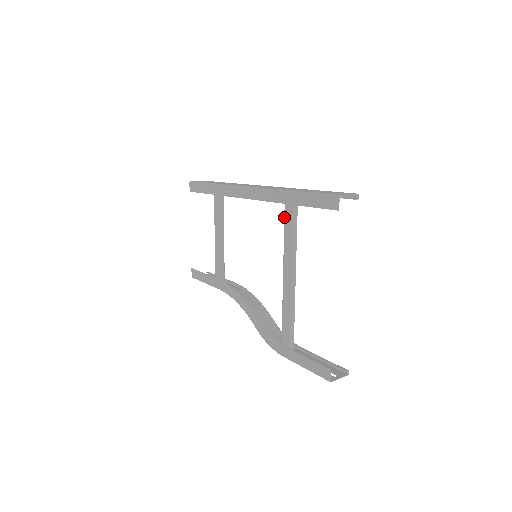
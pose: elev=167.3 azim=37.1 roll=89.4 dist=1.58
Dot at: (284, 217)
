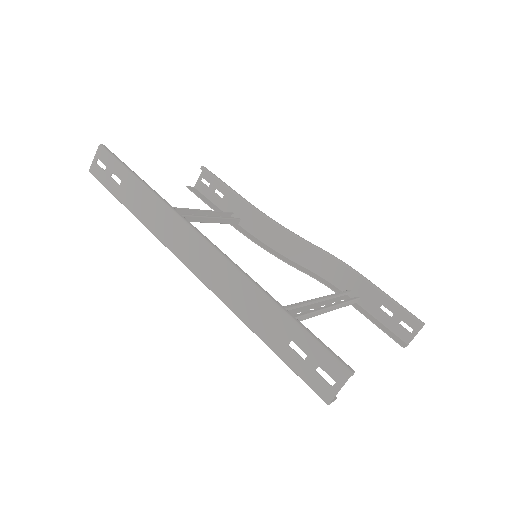
Dot at: occluded
